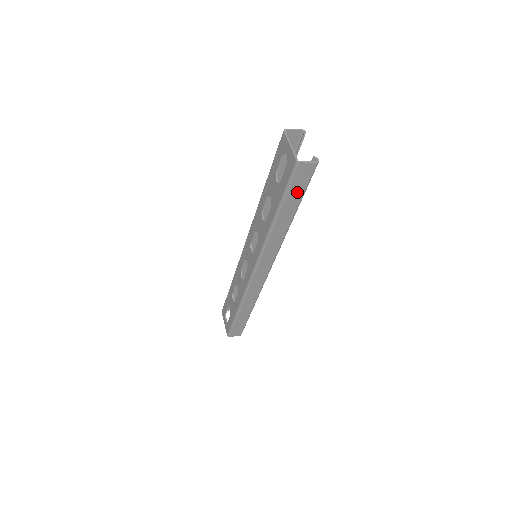
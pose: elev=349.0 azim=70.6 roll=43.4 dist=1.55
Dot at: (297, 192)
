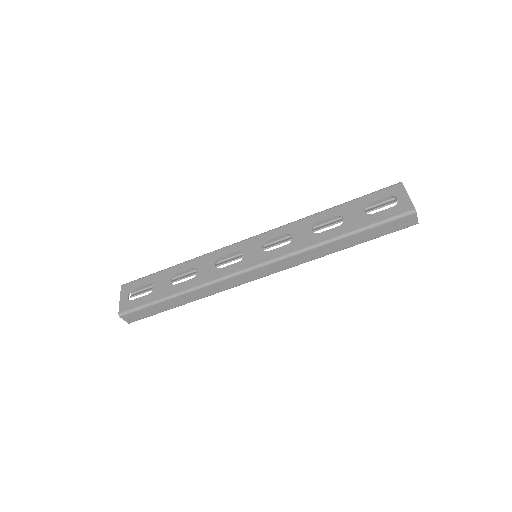
Dot at: (381, 231)
